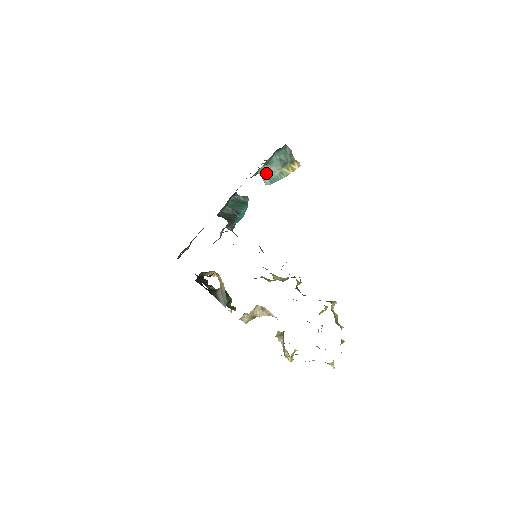
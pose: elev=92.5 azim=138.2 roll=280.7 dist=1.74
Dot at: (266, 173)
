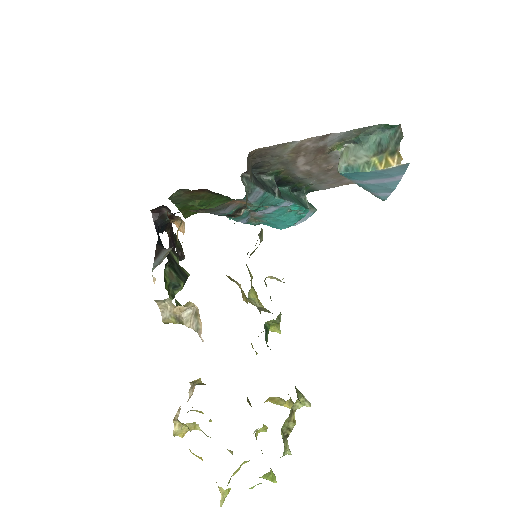
Dot at: (348, 155)
